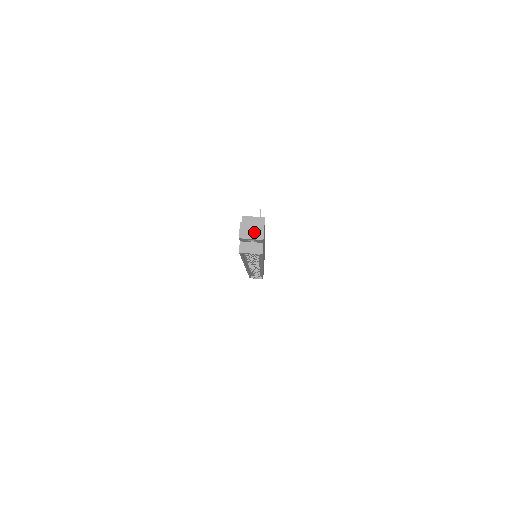
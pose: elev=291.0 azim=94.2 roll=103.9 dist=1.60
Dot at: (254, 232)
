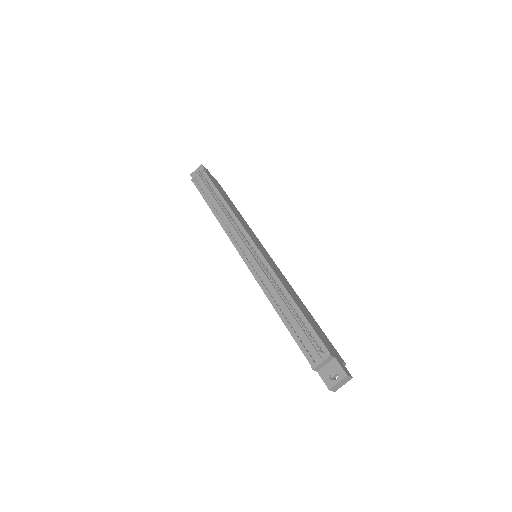
Dot at: (343, 383)
